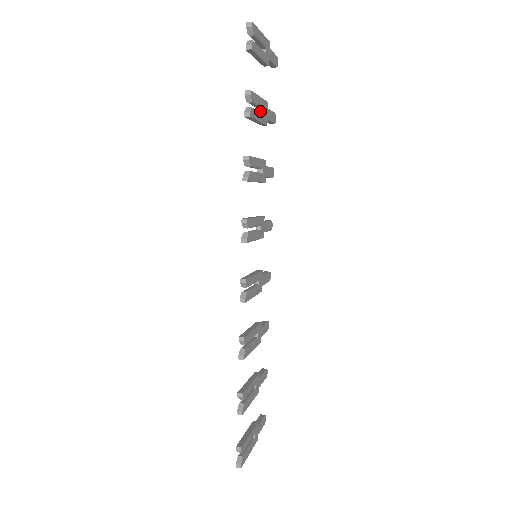
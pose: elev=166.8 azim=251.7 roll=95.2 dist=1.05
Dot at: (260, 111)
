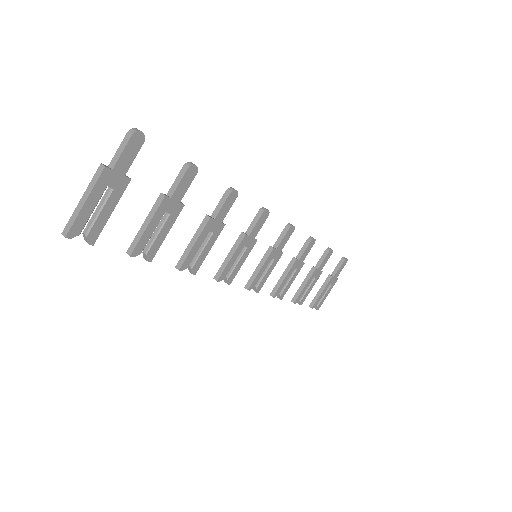
Dot at: (164, 210)
